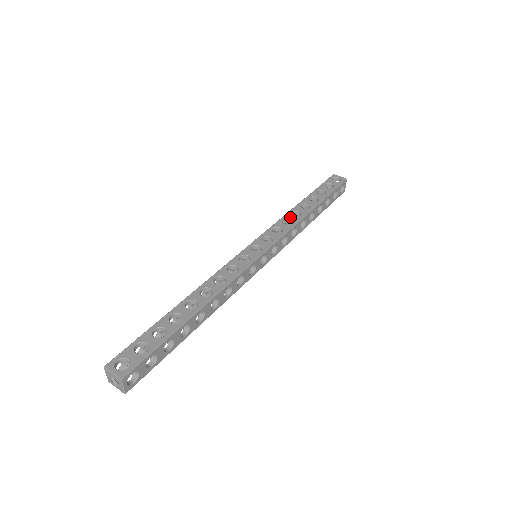
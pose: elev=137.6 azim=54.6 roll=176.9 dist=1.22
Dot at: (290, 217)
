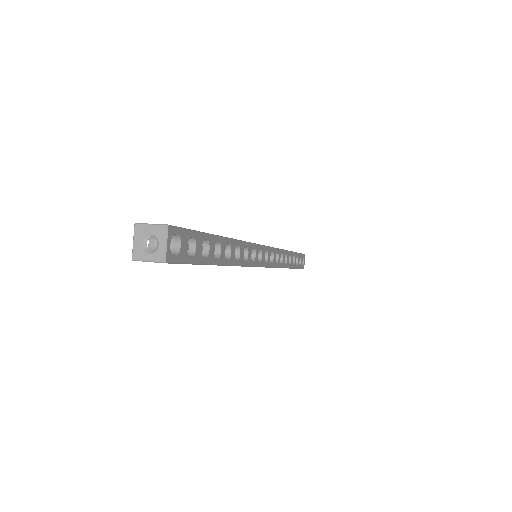
Dot at: occluded
